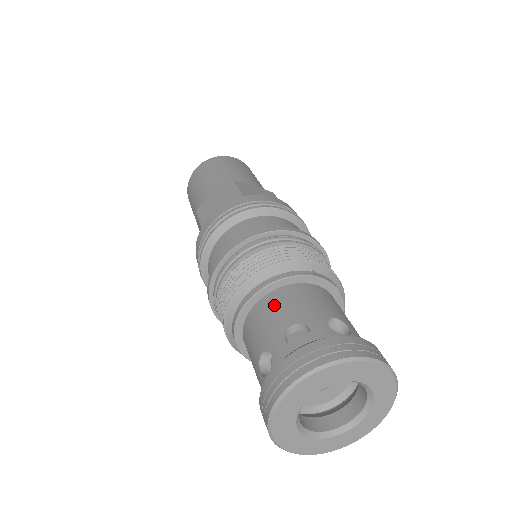
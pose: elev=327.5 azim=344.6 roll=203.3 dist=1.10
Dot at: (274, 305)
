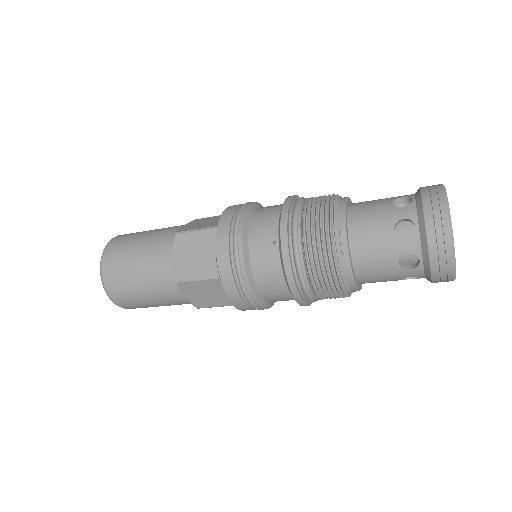
Dot at: occluded
